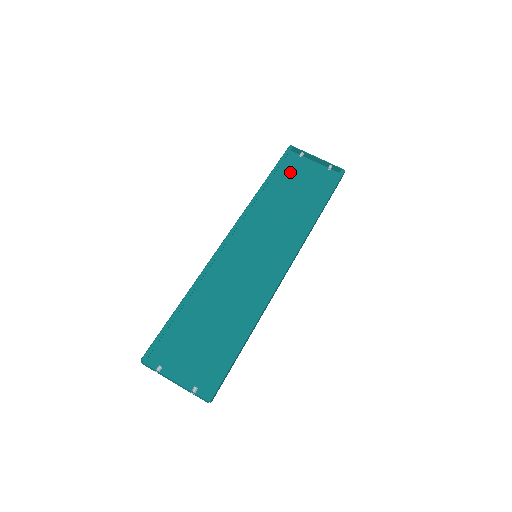
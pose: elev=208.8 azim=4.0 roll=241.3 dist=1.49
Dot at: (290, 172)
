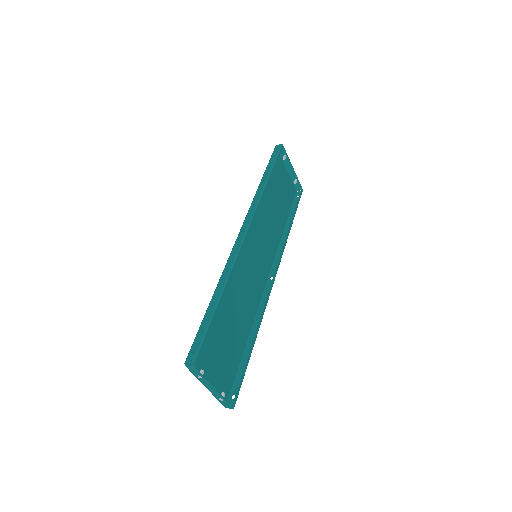
Dot at: (275, 171)
